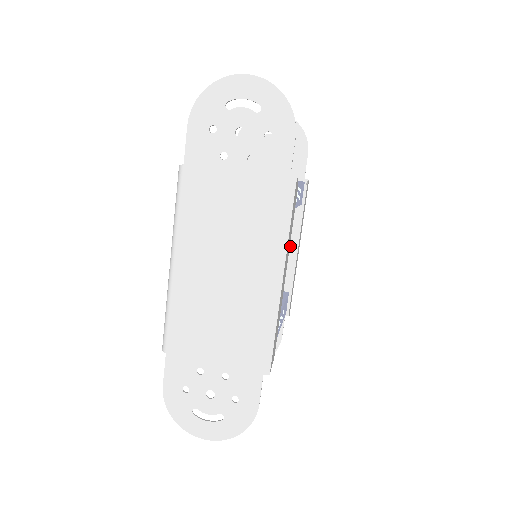
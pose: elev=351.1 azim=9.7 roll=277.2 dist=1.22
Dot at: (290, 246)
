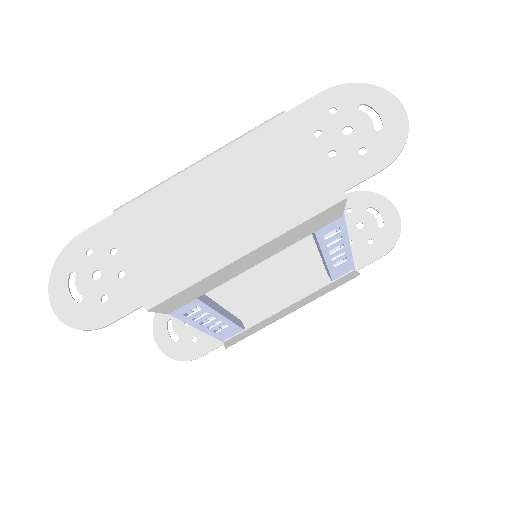
Dot at: (290, 302)
